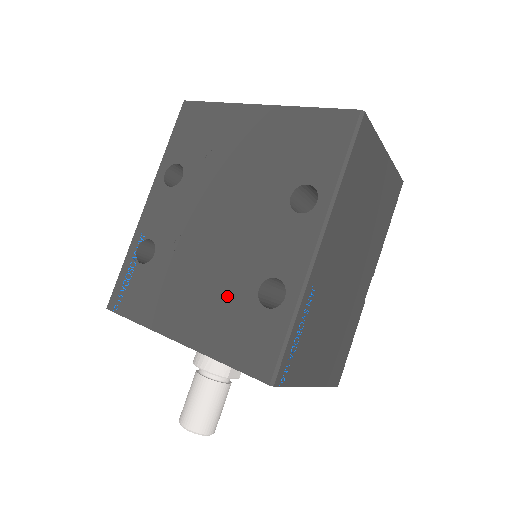
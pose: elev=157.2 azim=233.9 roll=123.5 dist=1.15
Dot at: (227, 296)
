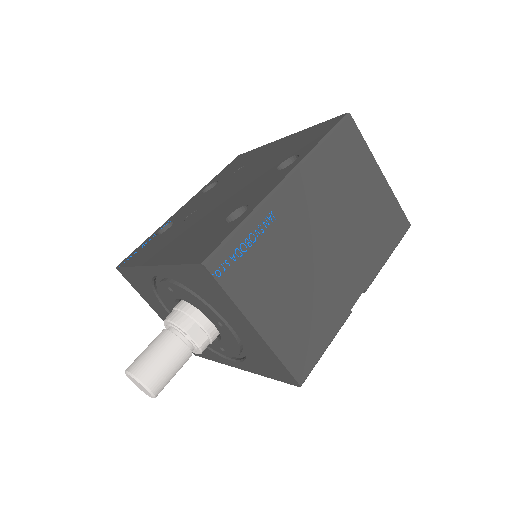
Dot at: (204, 228)
